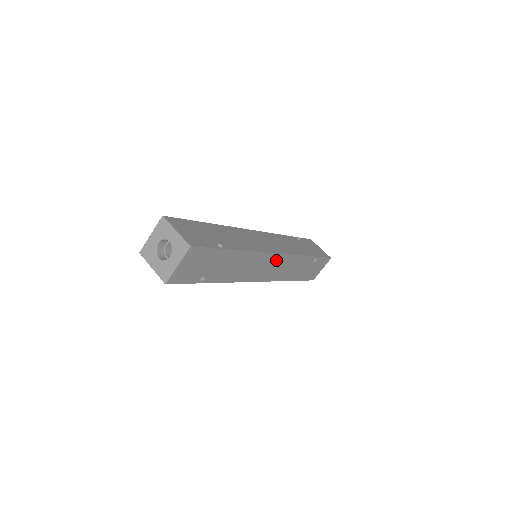
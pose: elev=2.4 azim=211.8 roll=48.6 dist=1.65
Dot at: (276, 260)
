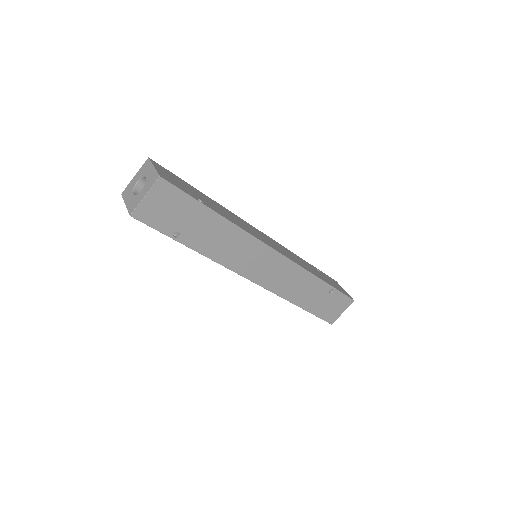
Dot at: (274, 260)
